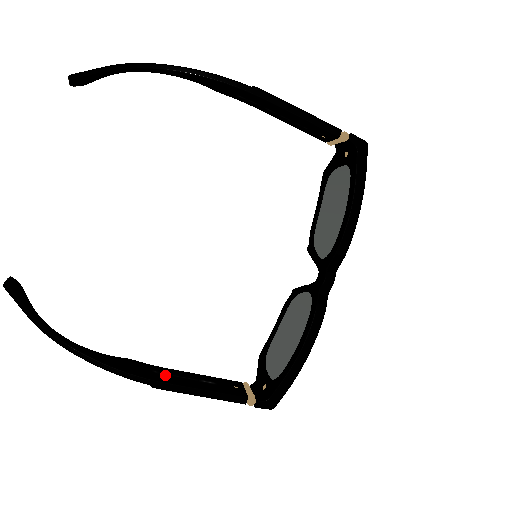
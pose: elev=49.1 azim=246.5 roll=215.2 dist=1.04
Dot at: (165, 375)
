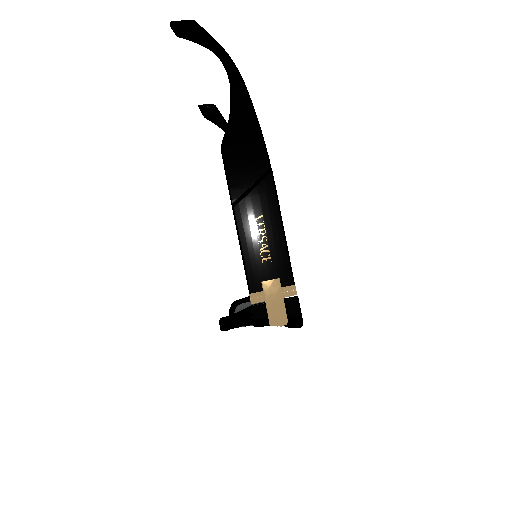
Dot at: occluded
